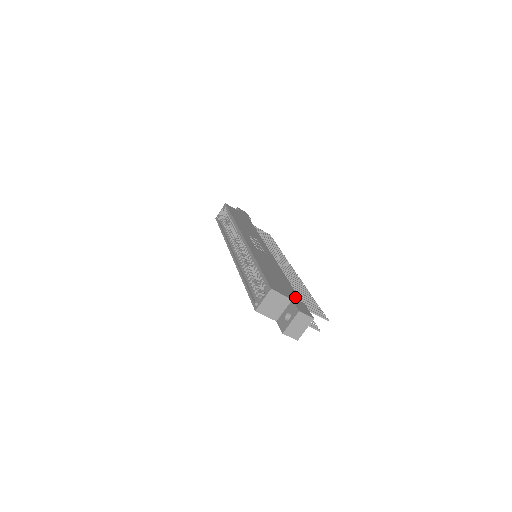
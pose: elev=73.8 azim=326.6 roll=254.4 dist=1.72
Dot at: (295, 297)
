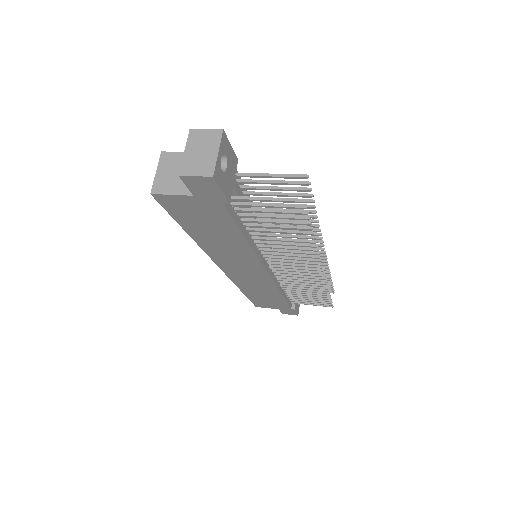
Dot at: occluded
